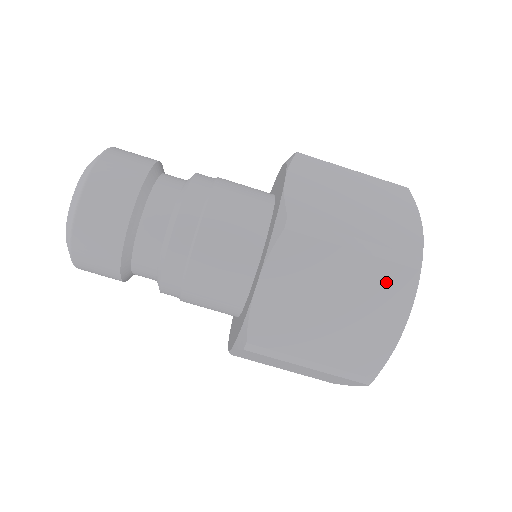
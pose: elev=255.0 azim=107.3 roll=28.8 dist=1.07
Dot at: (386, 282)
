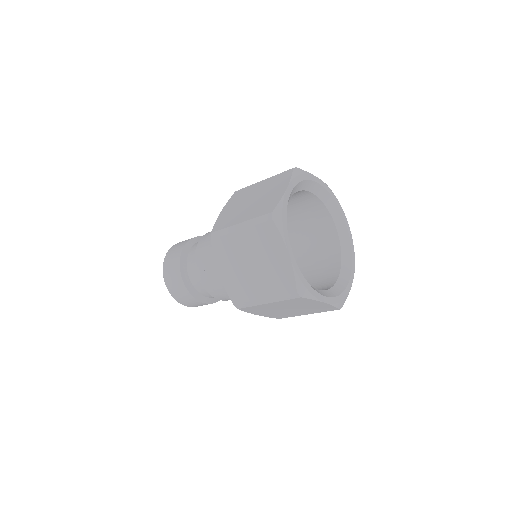
Dot at: (263, 236)
